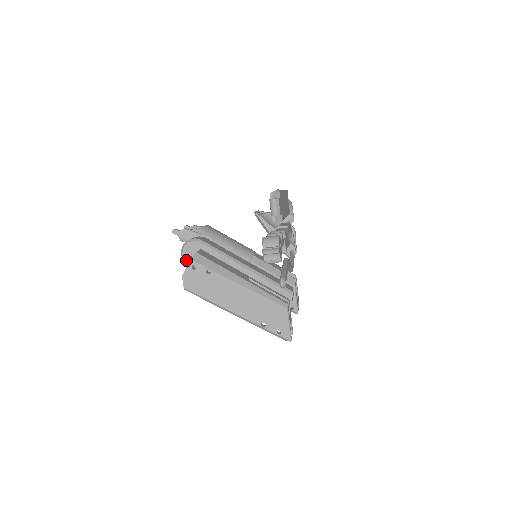
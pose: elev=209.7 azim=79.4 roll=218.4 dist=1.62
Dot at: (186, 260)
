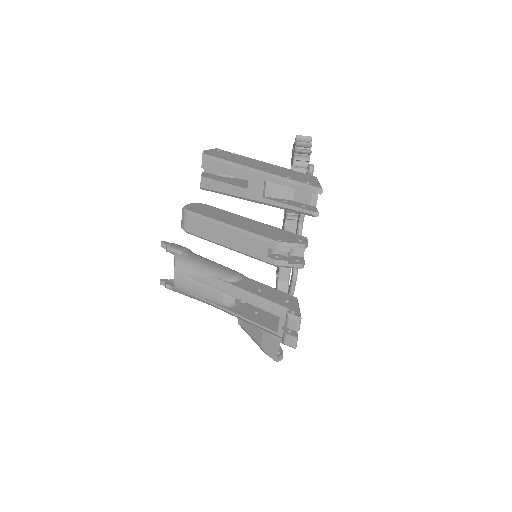
Dot at: (187, 208)
